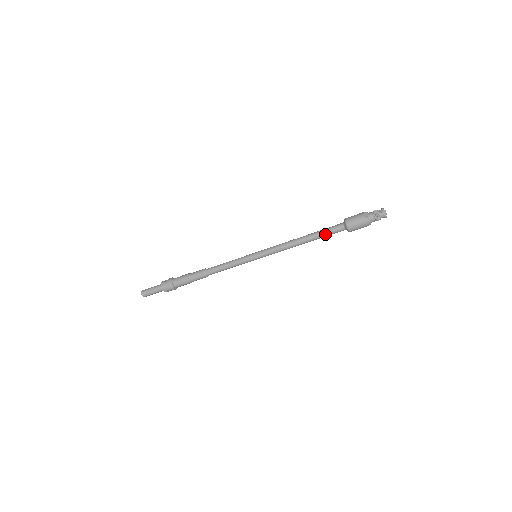
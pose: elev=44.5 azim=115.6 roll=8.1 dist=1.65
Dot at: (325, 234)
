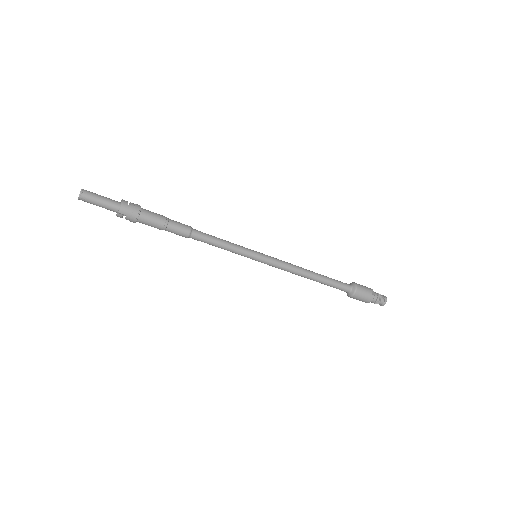
Dot at: (333, 284)
